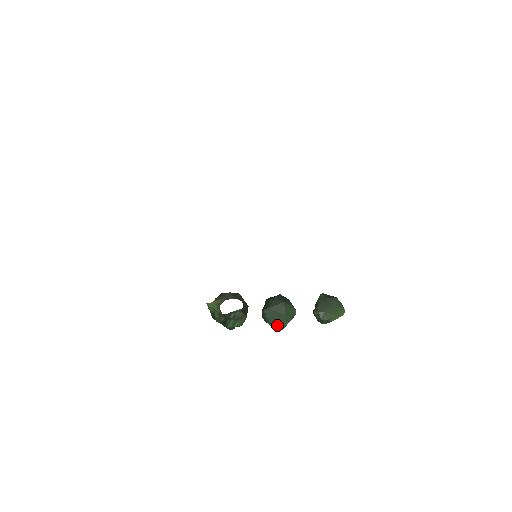
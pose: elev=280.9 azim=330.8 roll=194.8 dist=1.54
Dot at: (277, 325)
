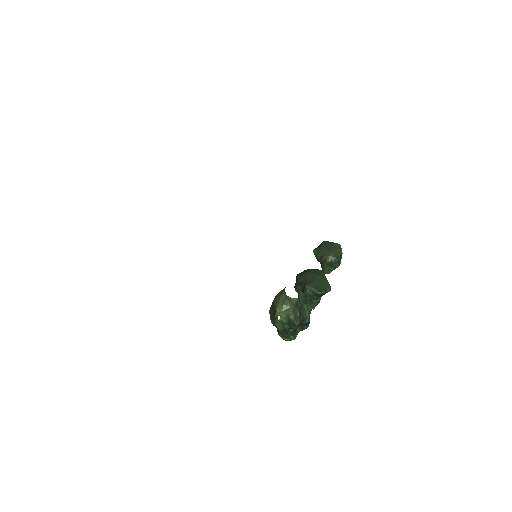
Dot at: (325, 288)
